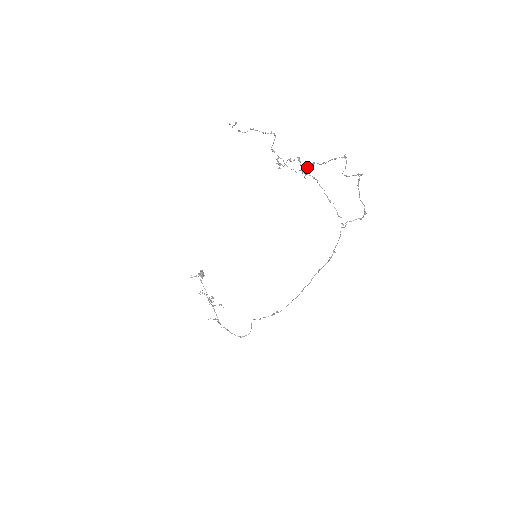
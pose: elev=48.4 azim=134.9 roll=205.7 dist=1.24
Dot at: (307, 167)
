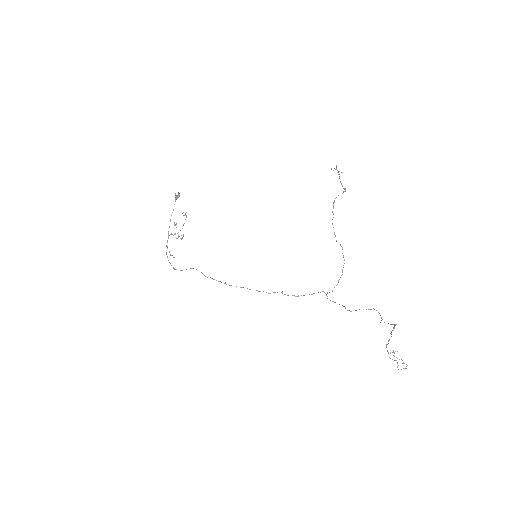
Dot at: occluded
